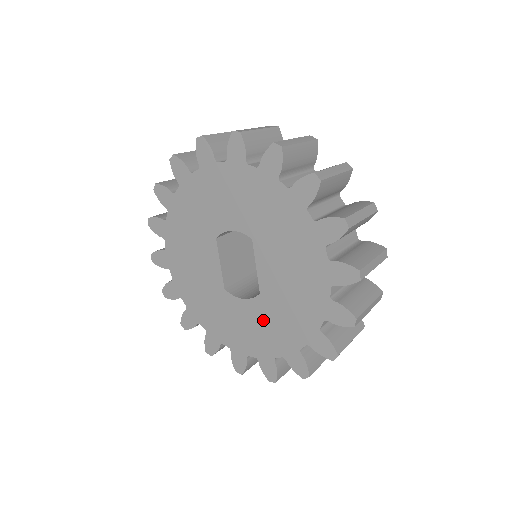
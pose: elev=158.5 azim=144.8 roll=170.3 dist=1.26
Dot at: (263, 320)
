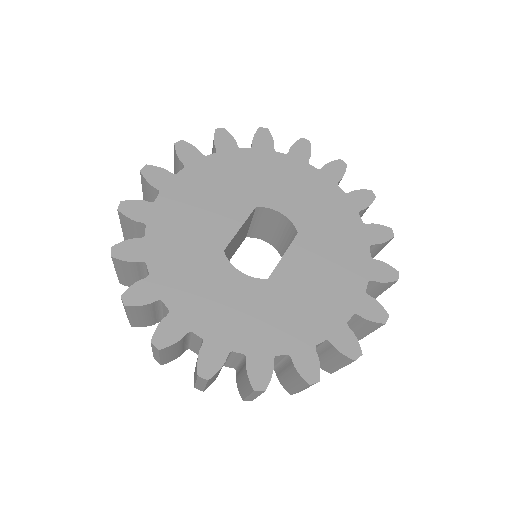
Dot at: (250, 304)
